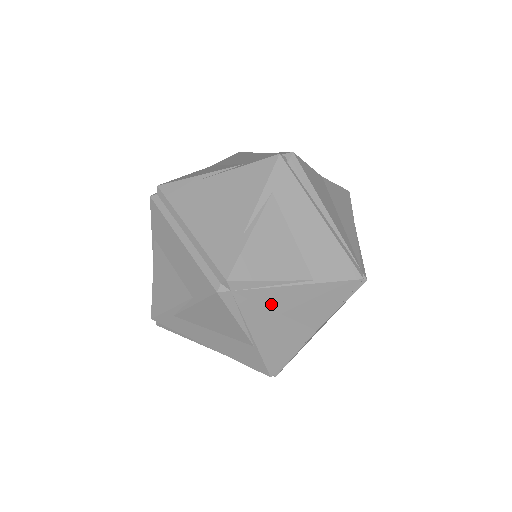
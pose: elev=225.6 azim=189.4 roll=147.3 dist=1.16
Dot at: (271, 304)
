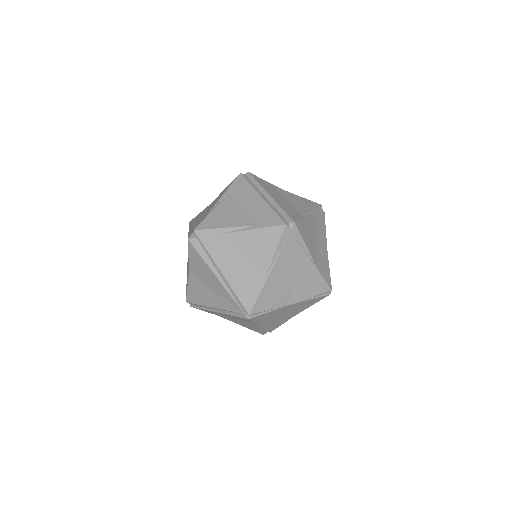
Dot at: (294, 260)
